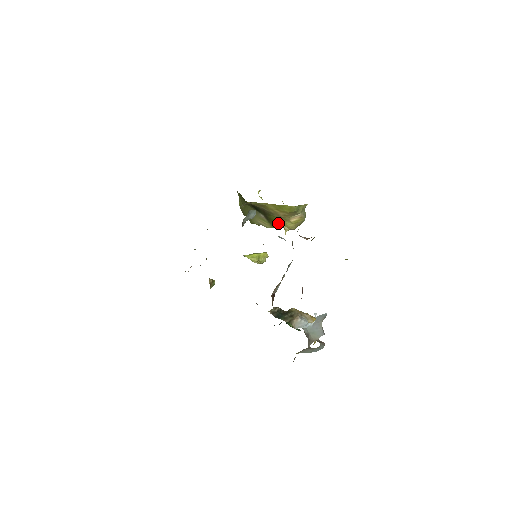
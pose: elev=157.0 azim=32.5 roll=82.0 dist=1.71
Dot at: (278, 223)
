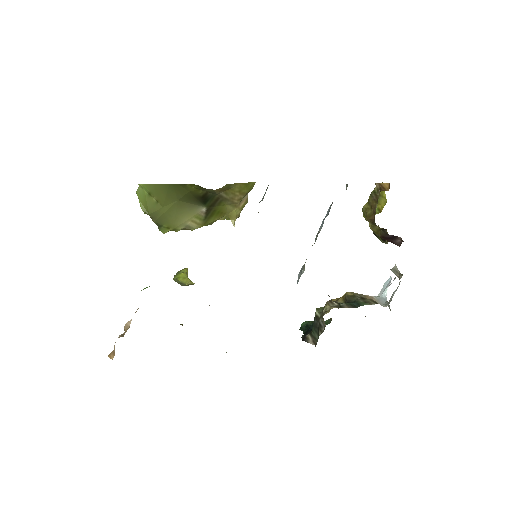
Dot at: (222, 215)
